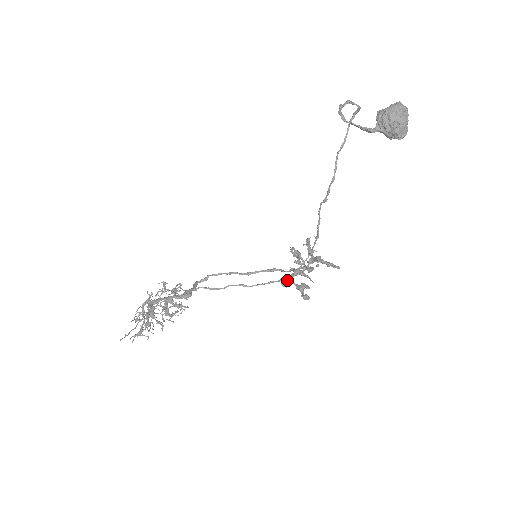
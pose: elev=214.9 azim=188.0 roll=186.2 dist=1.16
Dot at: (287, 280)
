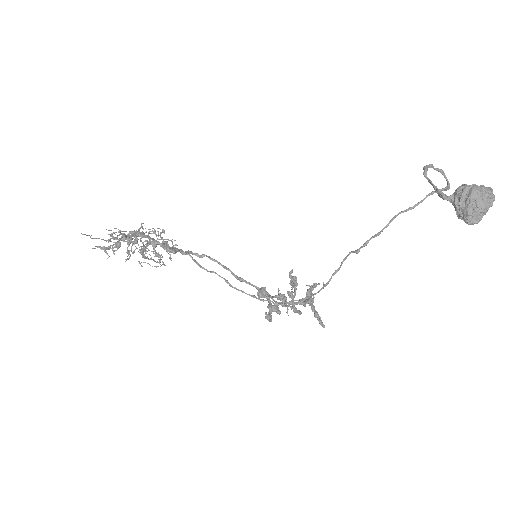
Dot at: (265, 294)
